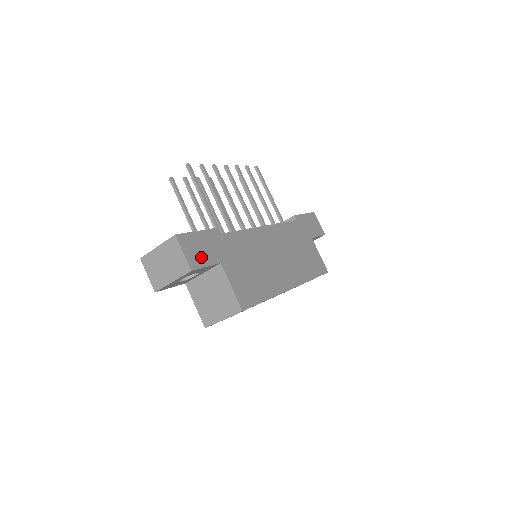
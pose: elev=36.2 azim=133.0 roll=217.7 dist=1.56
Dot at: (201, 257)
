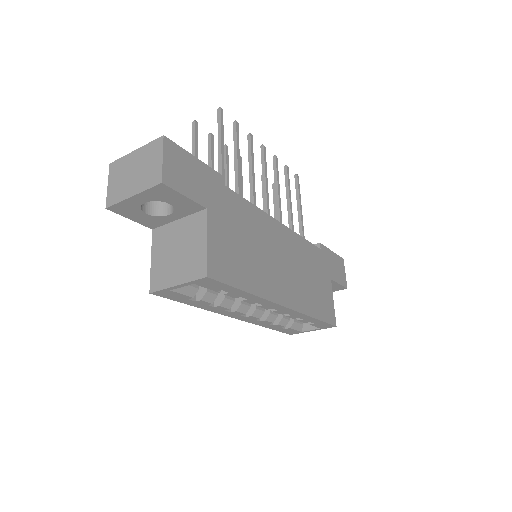
Dot at: (184, 182)
